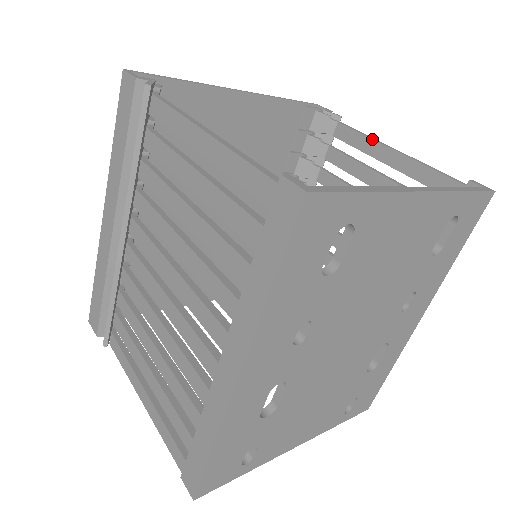
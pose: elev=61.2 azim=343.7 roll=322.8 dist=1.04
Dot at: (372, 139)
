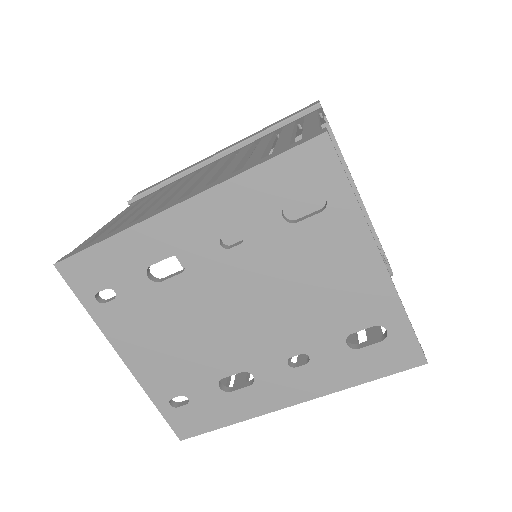
Dot at: occluded
